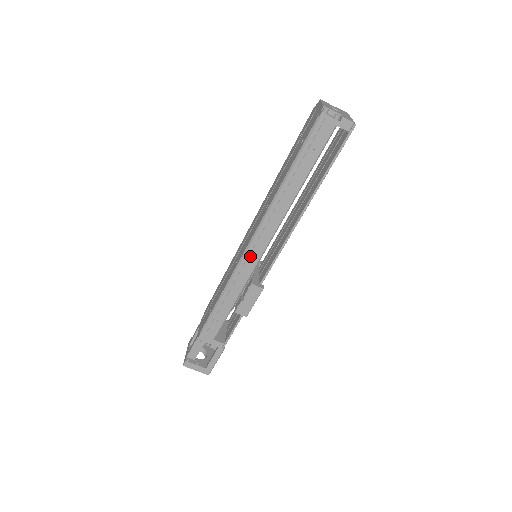
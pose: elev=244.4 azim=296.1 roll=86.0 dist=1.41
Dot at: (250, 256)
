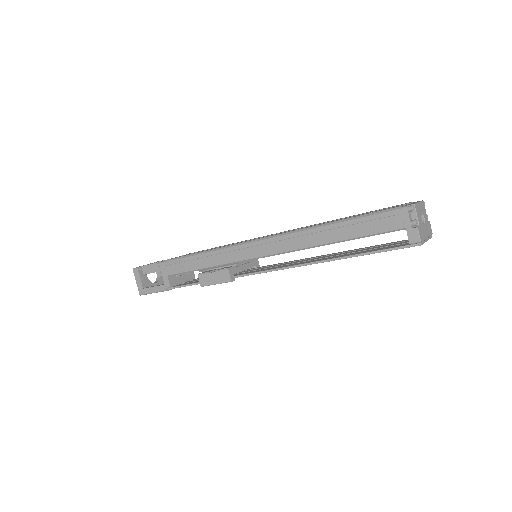
Dot at: (249, 249)
